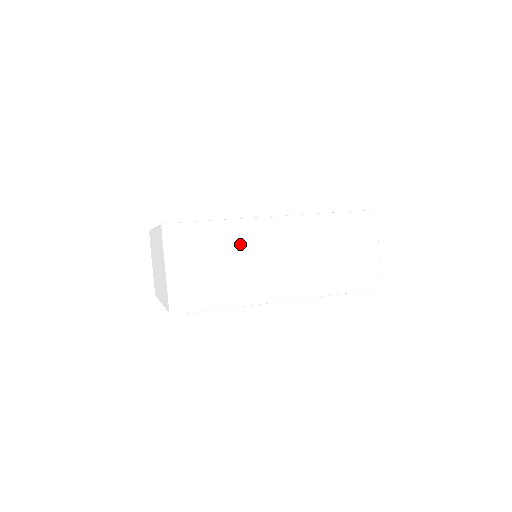
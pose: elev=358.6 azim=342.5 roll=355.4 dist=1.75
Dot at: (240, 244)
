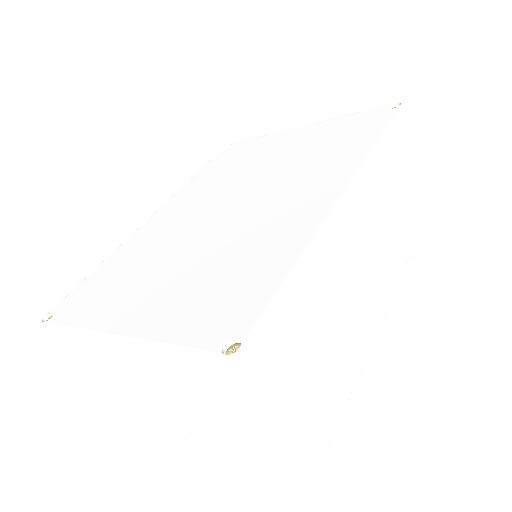
Dot at: (331, 281)
